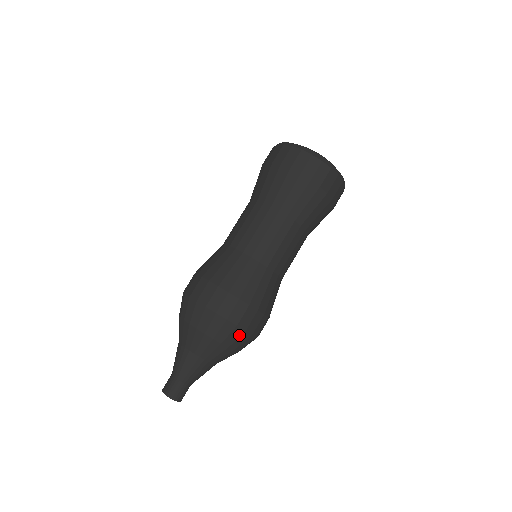
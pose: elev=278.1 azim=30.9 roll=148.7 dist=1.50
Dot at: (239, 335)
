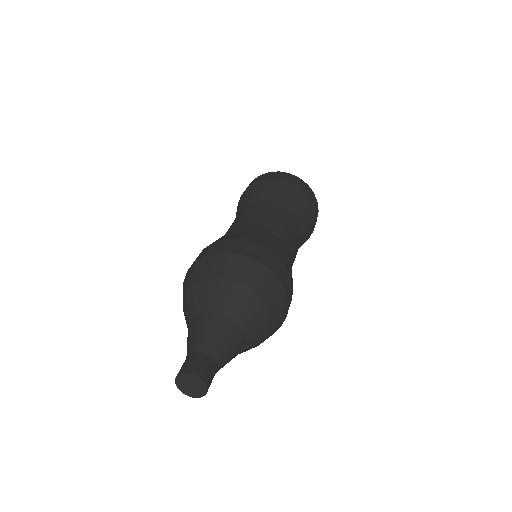
Dot at: (253, 268)
